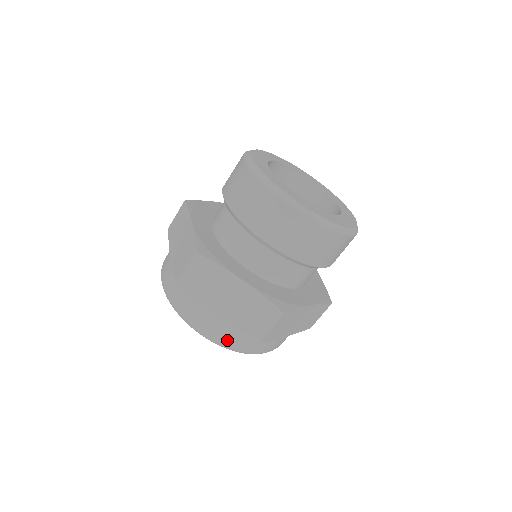
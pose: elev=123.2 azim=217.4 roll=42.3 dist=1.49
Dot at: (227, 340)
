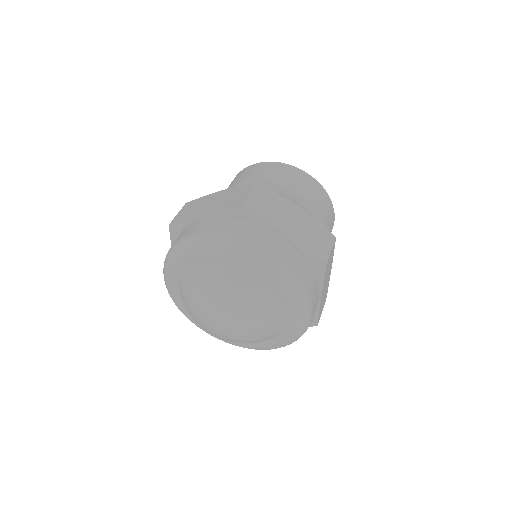
Dot at: (294, 268)
